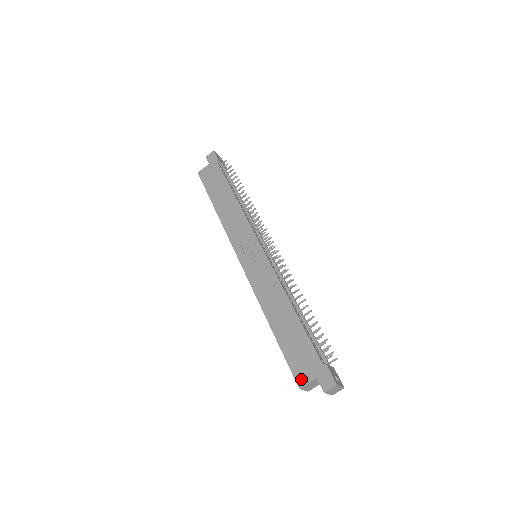
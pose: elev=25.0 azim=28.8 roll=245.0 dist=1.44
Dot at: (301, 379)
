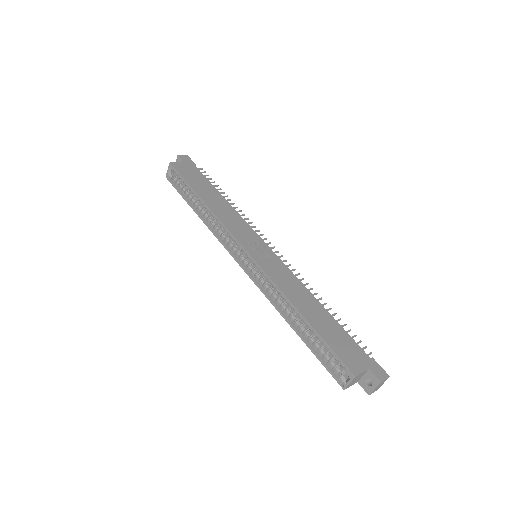
Dot at: (354, 368)
